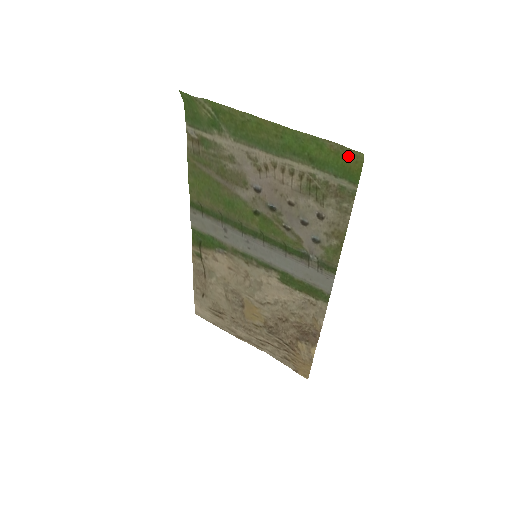
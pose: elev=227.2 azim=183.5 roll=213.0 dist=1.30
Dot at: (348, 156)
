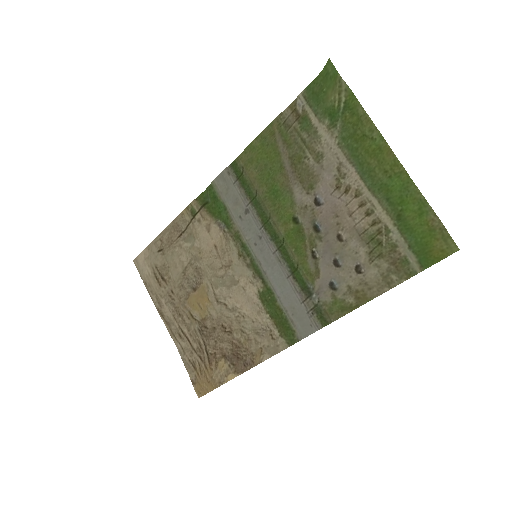
Dot at: (440, 240)
